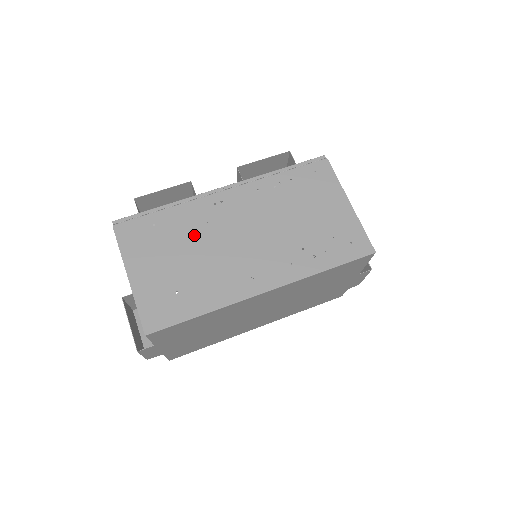
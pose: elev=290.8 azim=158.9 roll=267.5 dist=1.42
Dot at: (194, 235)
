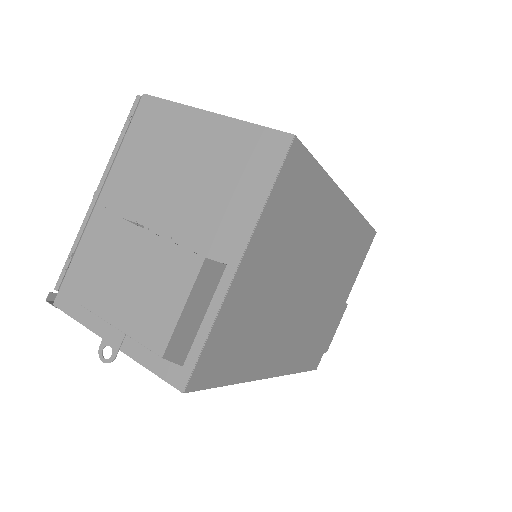
Dot at: occluded
